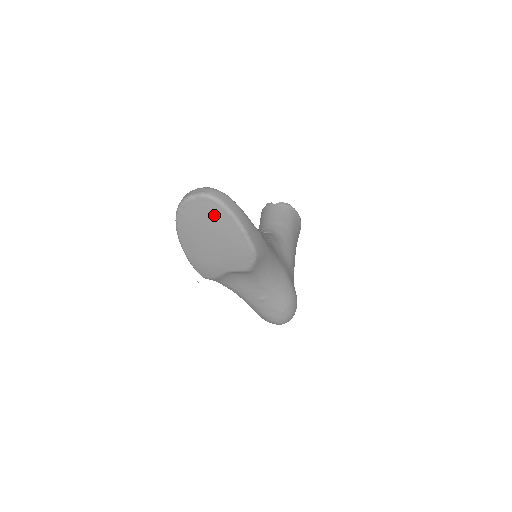
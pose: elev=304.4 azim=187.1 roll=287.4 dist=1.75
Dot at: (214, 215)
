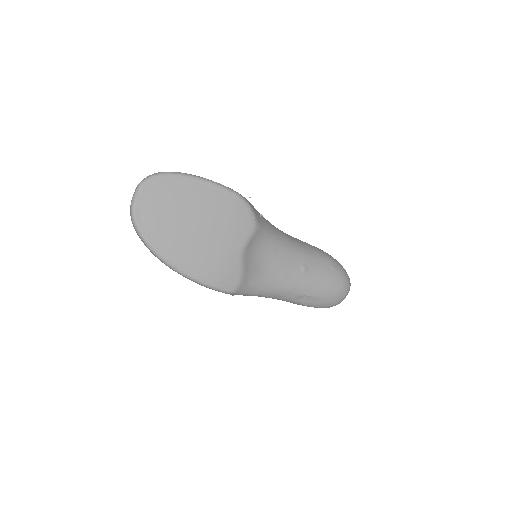
Dot at: (170, 192)
